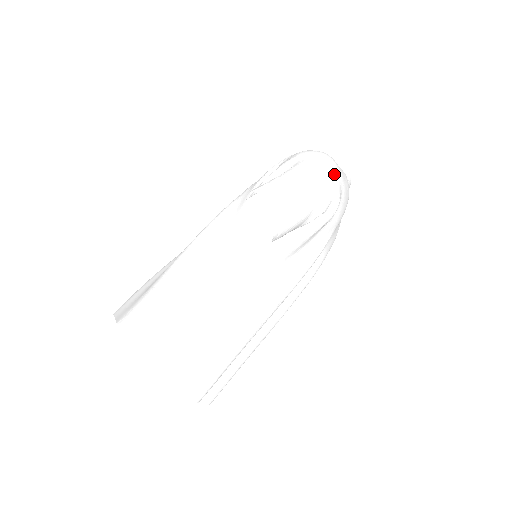
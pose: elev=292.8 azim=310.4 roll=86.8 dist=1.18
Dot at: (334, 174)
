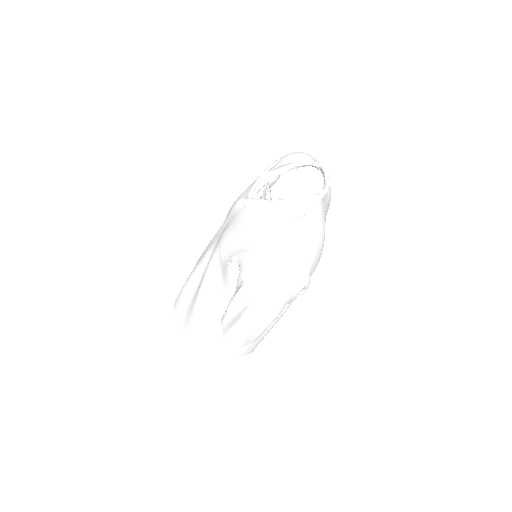
Dot at: (295, 278)
